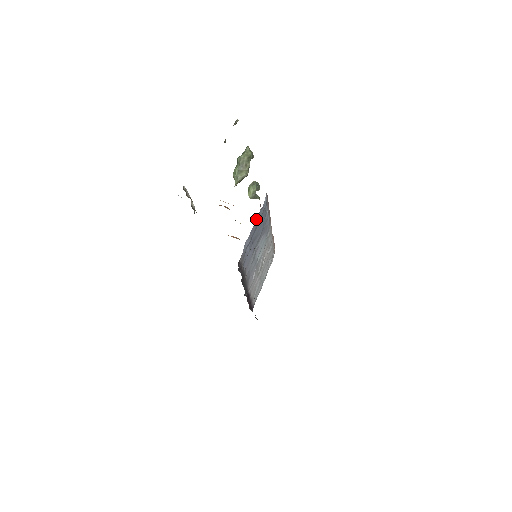
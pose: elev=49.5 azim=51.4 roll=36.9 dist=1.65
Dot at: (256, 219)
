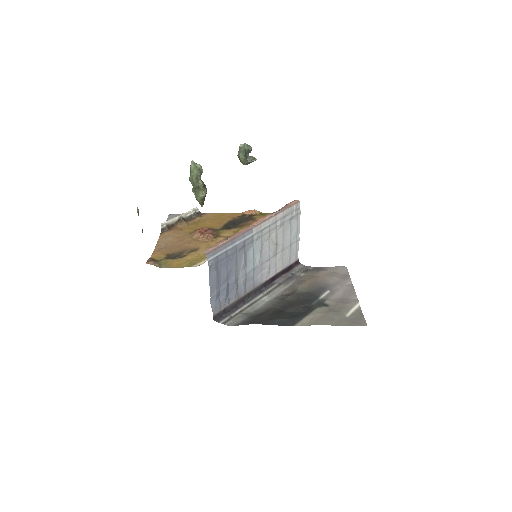
Dot at: (209, 279)
